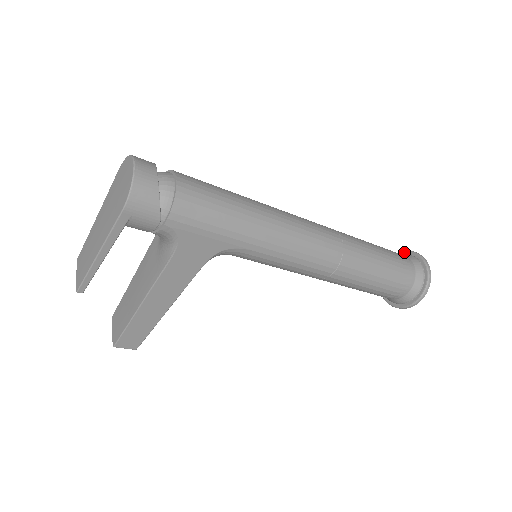
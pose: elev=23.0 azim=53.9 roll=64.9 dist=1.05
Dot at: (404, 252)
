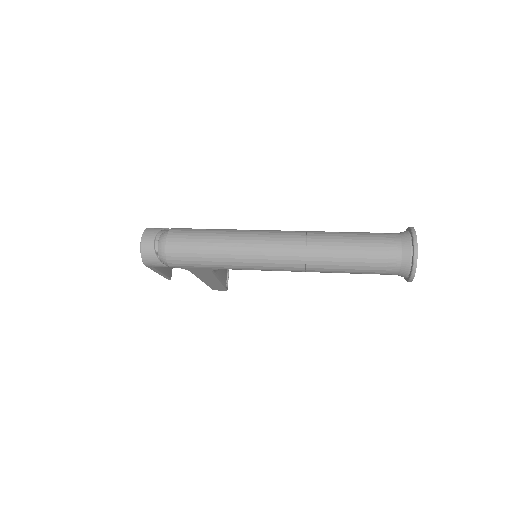
Dot at: (410, 230)
